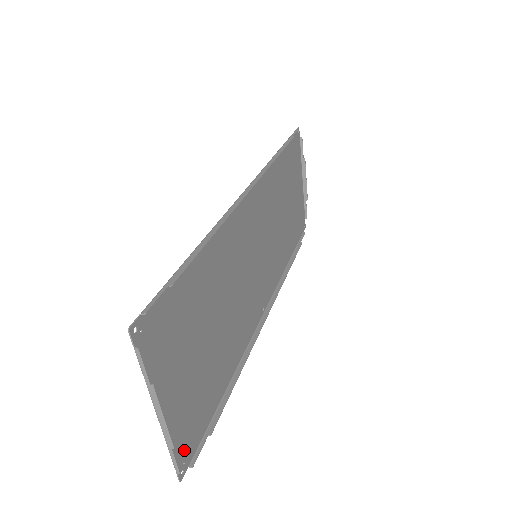
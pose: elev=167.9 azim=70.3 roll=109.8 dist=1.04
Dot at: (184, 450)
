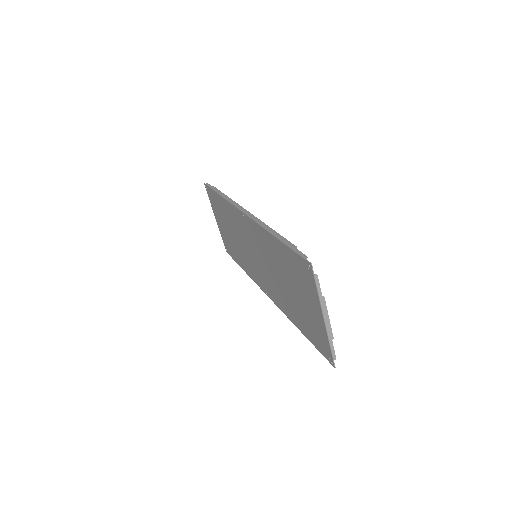
Dot at: (326, 350)
